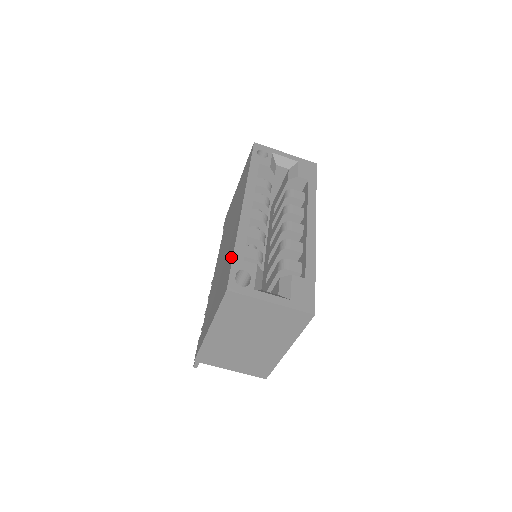
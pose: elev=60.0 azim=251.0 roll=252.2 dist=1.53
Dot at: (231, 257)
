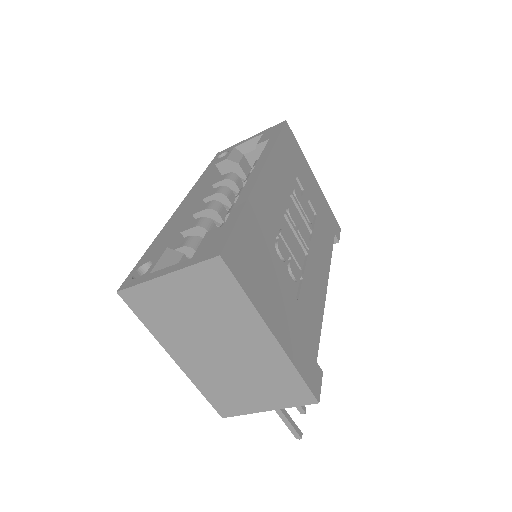
Dot at: occluded
